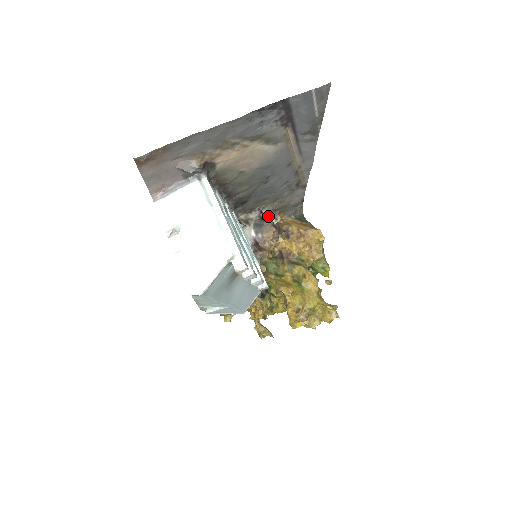
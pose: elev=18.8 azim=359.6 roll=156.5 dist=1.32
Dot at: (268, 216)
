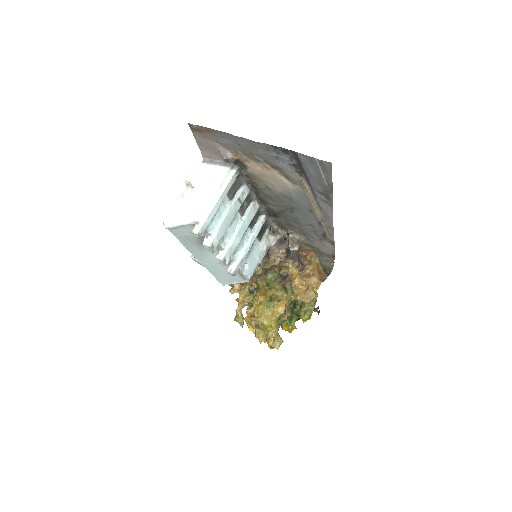
Dot at: (290, 240)
